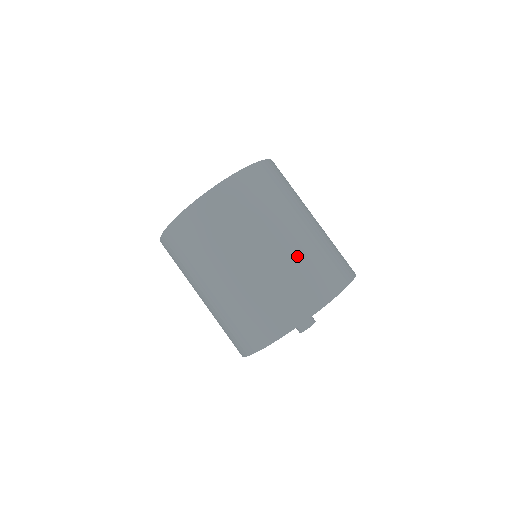
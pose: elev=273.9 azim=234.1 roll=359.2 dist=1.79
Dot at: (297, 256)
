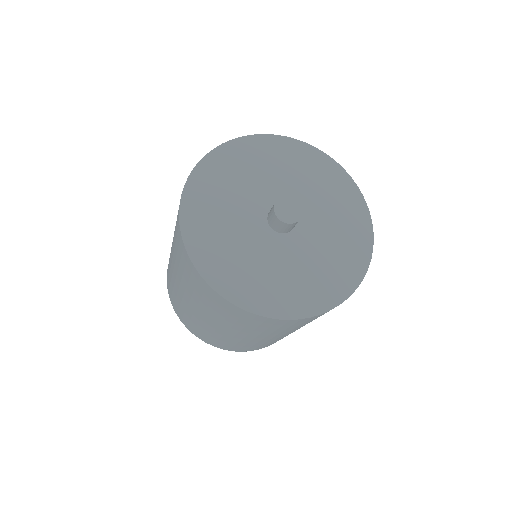
Dot at: occluded
